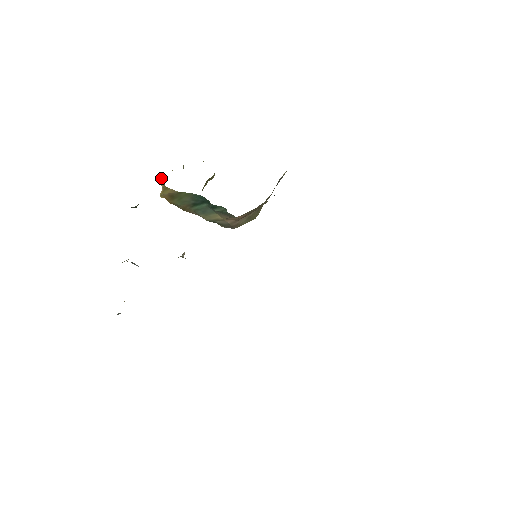
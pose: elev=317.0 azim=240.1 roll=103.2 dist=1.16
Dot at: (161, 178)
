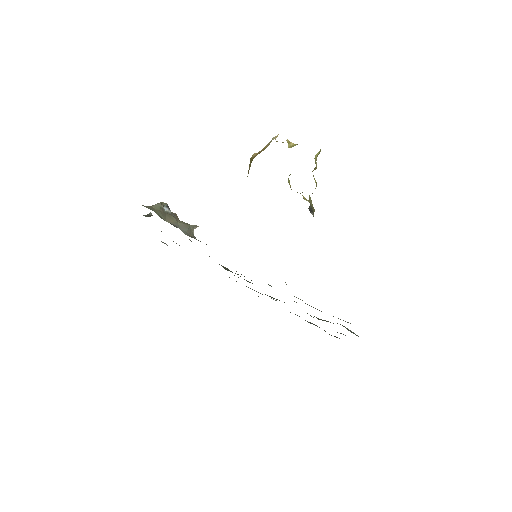
Dot at: occluded
